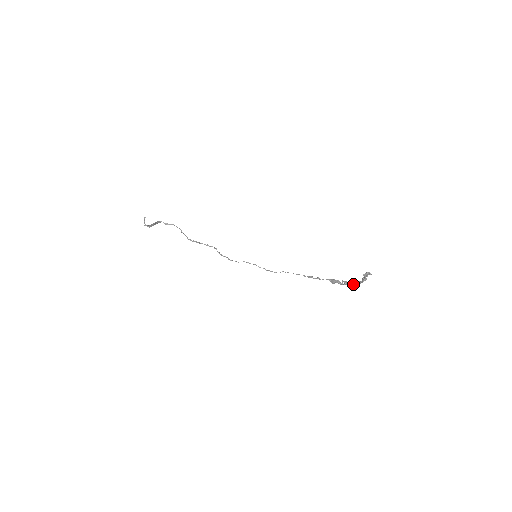
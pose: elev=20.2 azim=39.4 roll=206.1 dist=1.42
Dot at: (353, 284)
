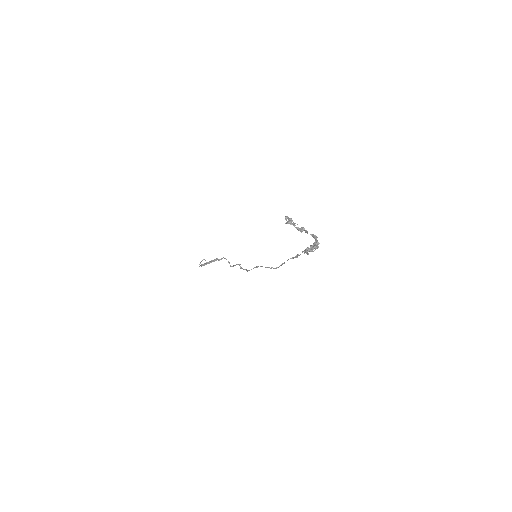
Dot at: occluded
